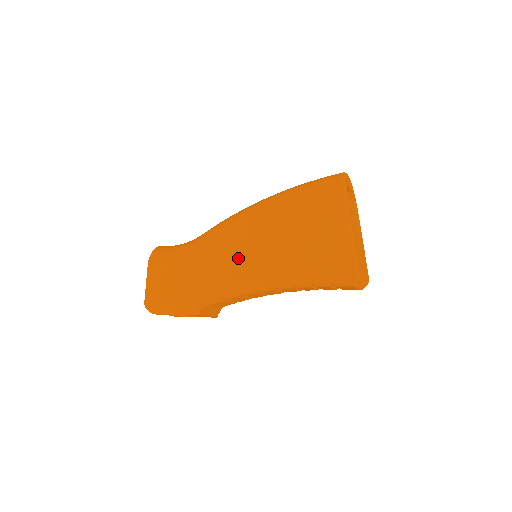
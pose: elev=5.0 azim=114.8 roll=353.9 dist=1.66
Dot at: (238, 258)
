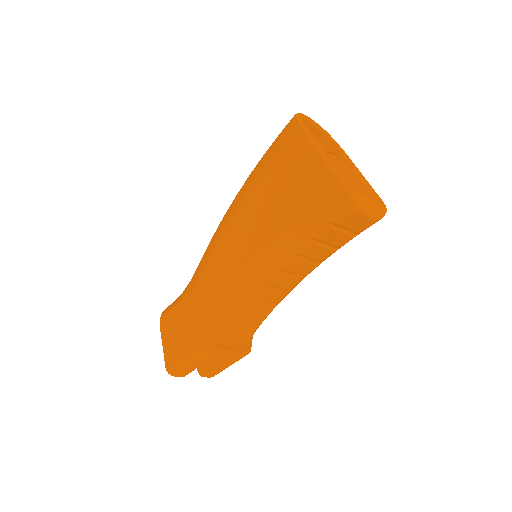
Dot at: (228, 261)
